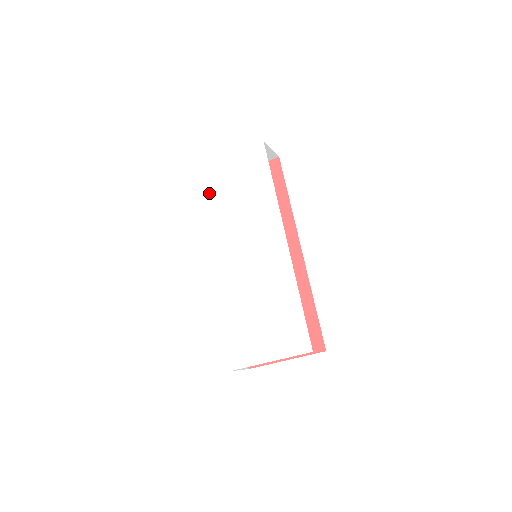
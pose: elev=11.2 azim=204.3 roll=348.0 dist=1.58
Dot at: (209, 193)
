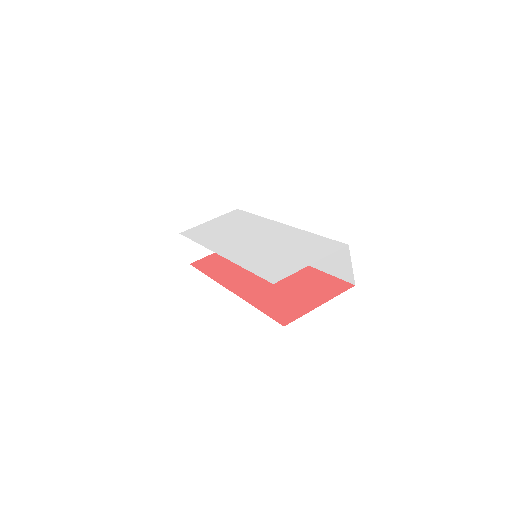
Dot at: (200, 234)
